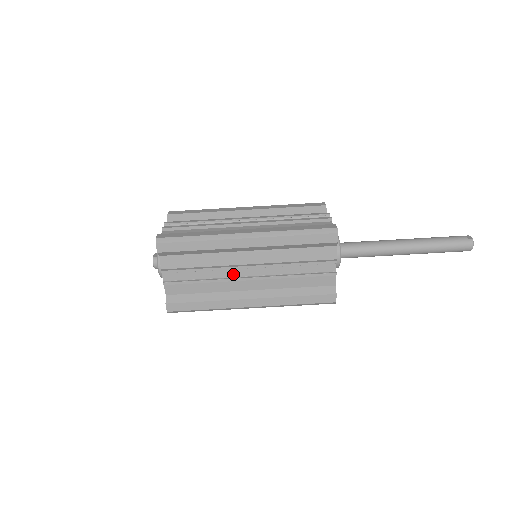
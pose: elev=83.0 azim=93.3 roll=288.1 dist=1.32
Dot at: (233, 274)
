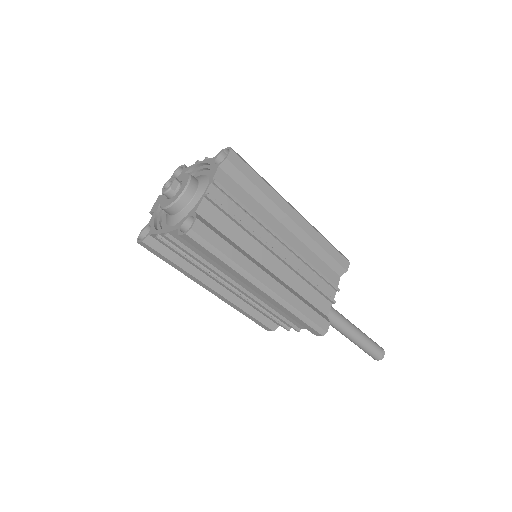
Dot at: occluded
